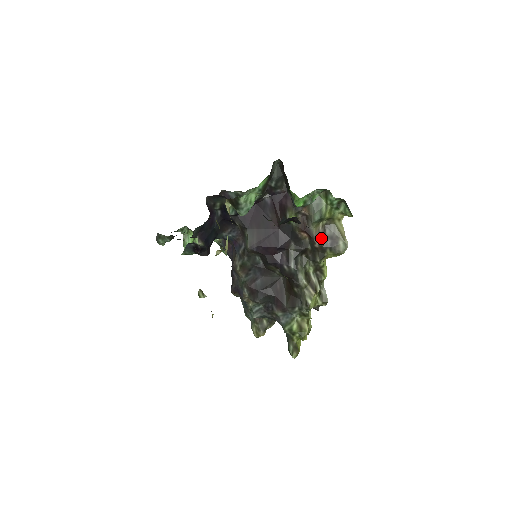
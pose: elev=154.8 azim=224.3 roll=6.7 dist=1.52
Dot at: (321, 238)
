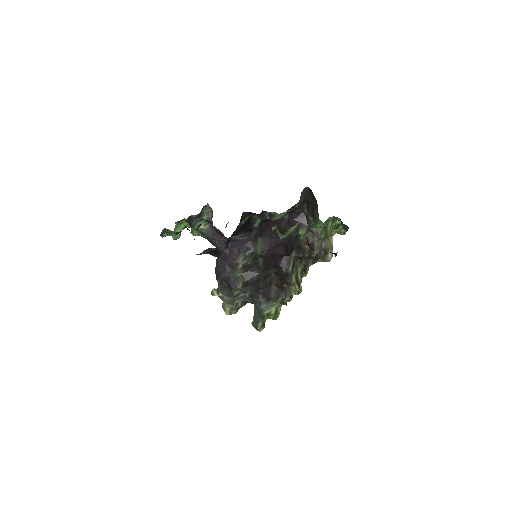
Dot at: (319, 250)
